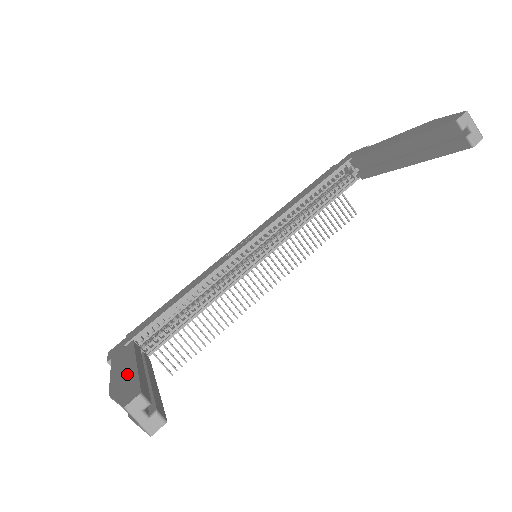
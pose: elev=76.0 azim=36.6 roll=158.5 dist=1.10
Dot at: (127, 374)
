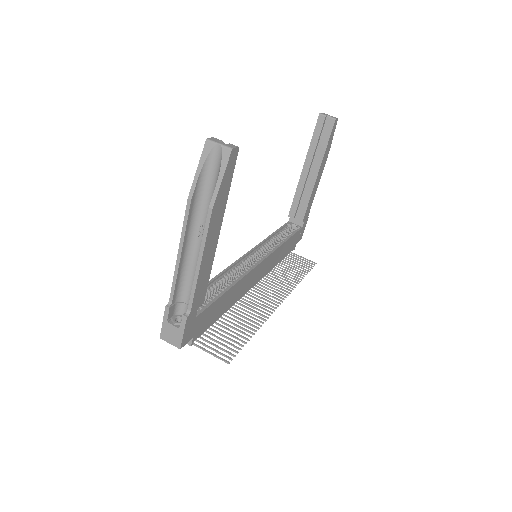
Dot at: occluded
